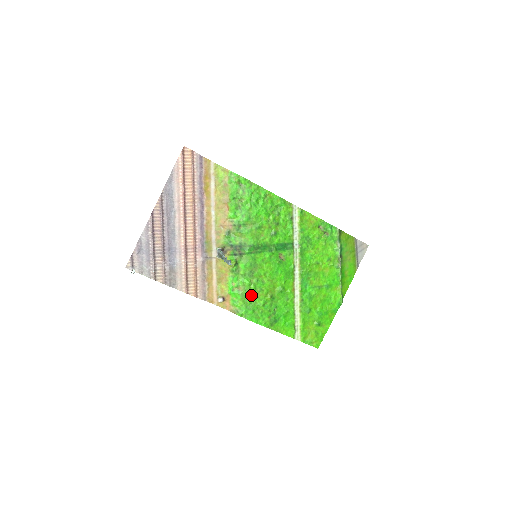
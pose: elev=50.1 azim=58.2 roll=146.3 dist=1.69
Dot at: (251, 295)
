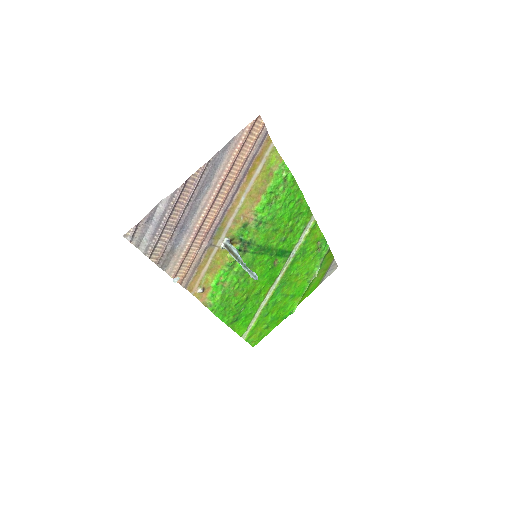
Dot at: (231, 293)
